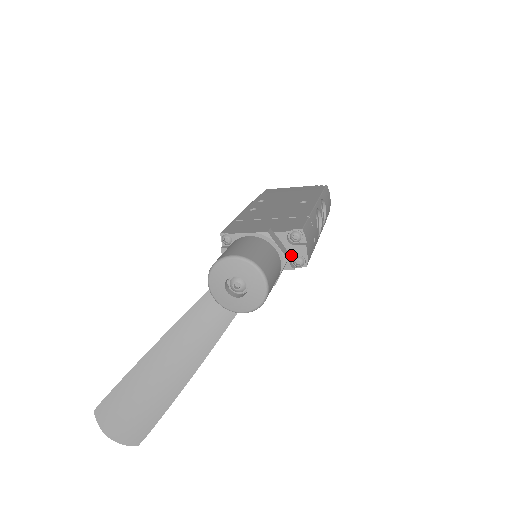
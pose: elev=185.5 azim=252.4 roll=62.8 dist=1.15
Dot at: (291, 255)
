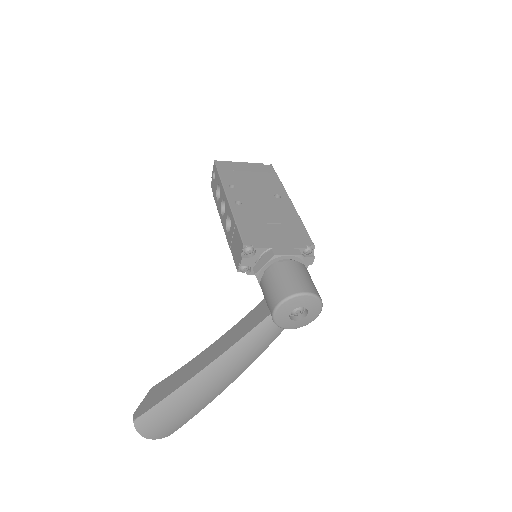
Dot at: occluded
